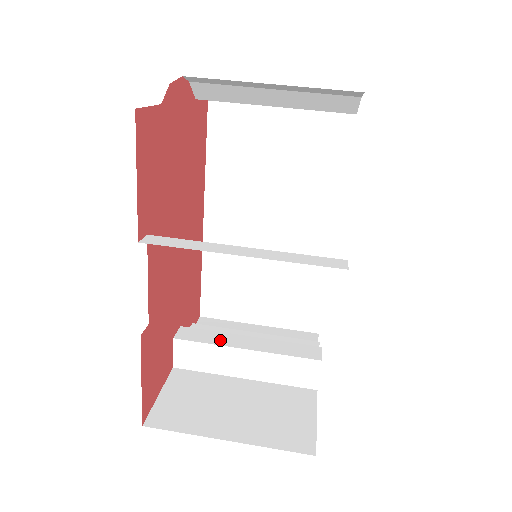
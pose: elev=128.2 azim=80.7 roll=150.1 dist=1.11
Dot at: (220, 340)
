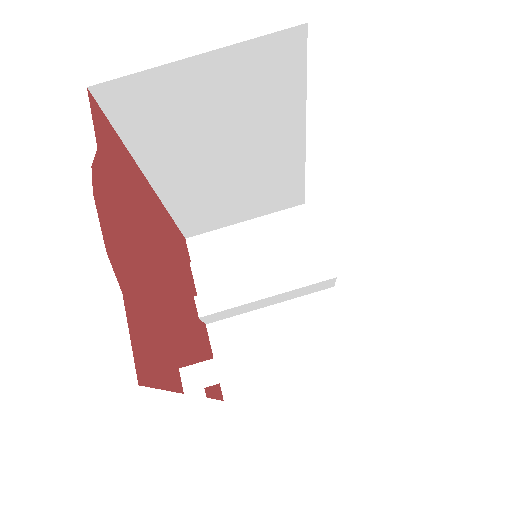
Dot at: (239, 298)
